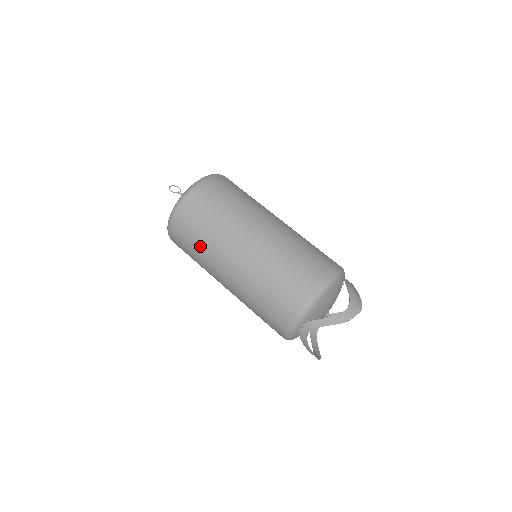
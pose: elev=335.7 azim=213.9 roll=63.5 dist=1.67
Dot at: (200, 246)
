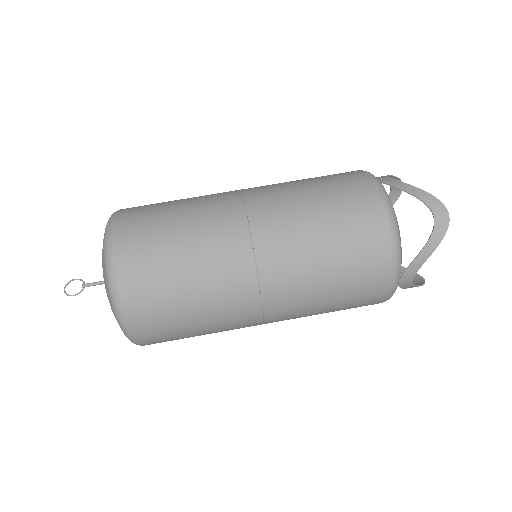
Dot at: (202, 325)
